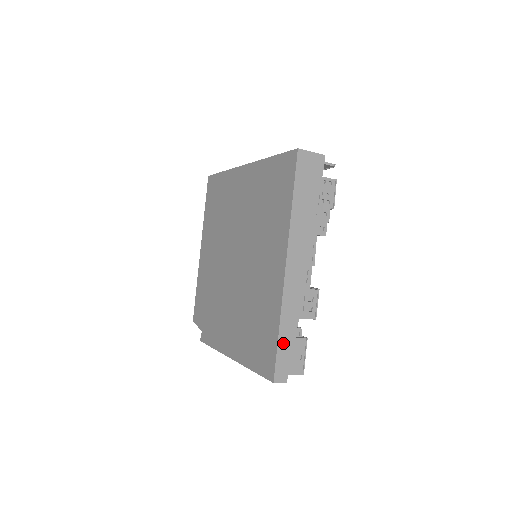
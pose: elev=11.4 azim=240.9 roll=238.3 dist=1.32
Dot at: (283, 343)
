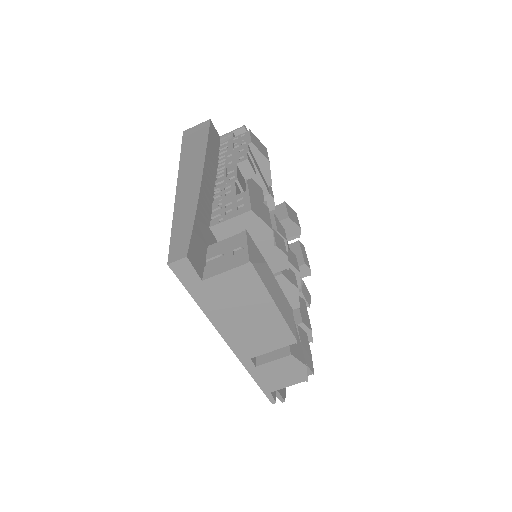
Dot at: (179, 229)
